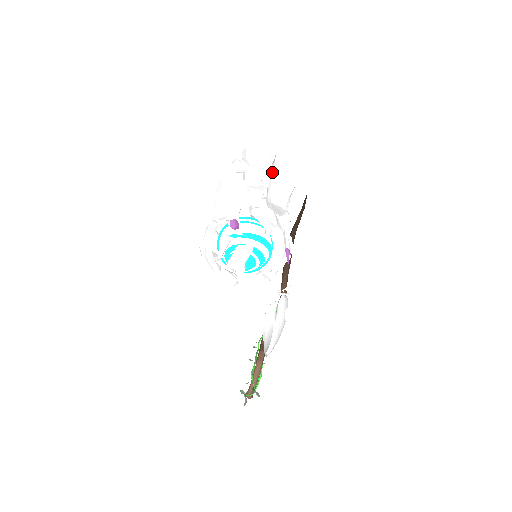
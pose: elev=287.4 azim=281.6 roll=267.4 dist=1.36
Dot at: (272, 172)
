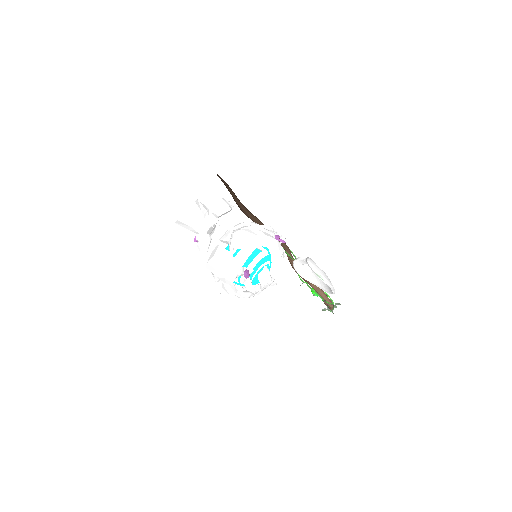
Dot at: (208, 209)
